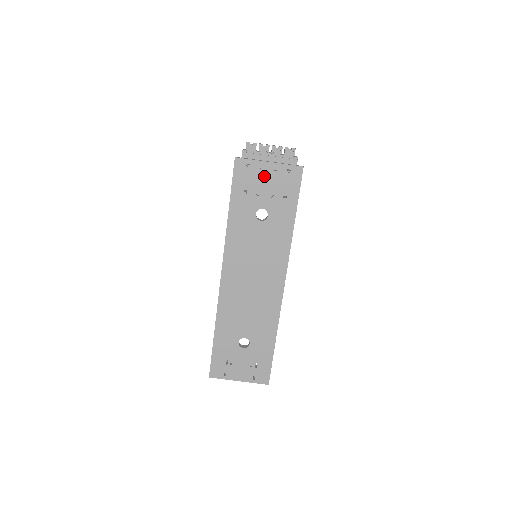
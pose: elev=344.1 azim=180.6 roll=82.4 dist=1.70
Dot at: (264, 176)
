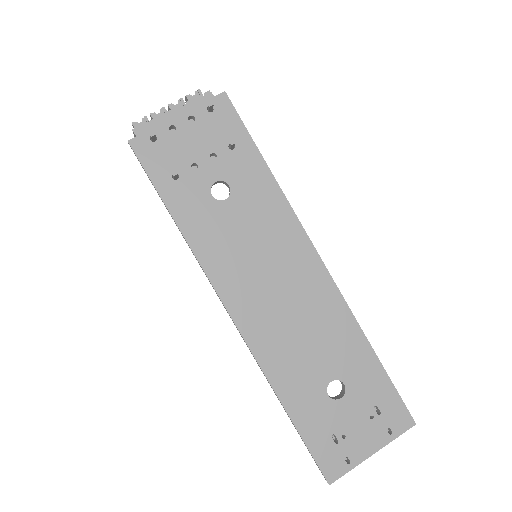
Dot at: (184, 138)
